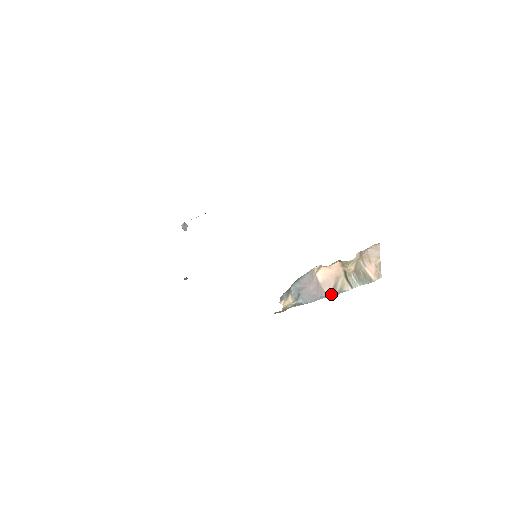
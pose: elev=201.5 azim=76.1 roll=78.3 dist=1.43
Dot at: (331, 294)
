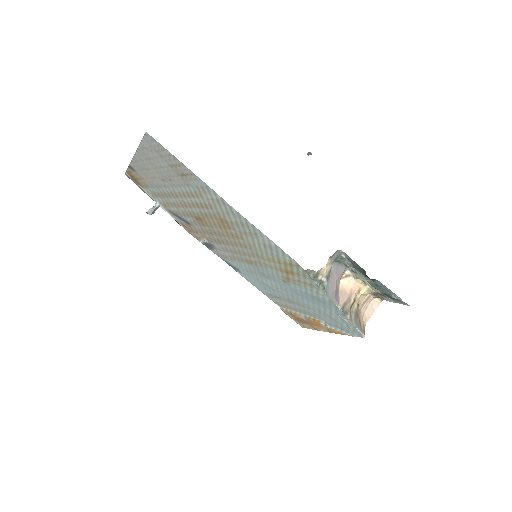
Dot at: (341, 307)
